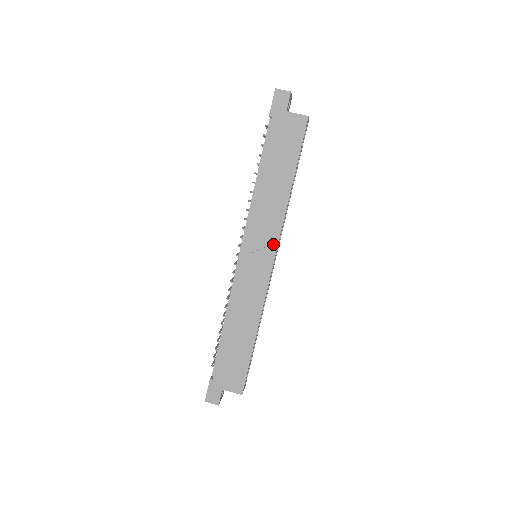
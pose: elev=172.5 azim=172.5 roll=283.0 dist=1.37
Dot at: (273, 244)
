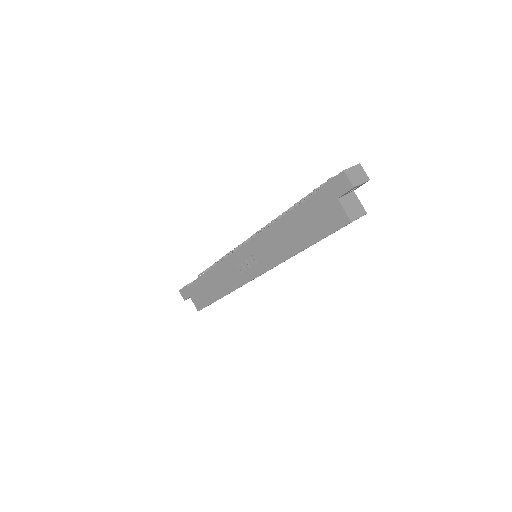
Dot at: (263, 268)
